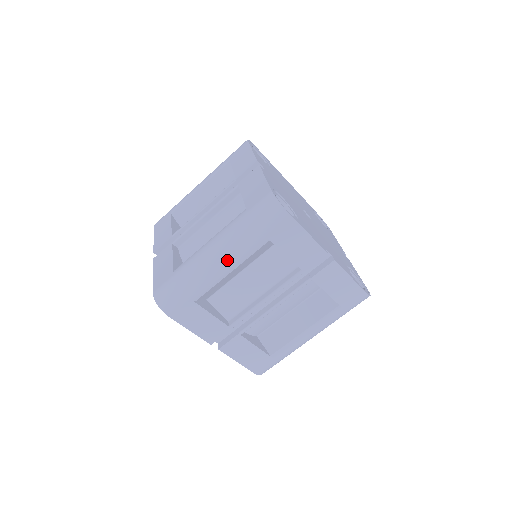
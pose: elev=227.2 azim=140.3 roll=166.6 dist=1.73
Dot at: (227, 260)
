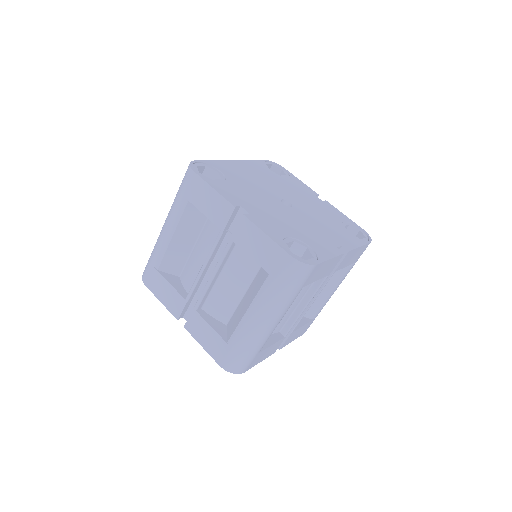
Dot at: (276, 320)
